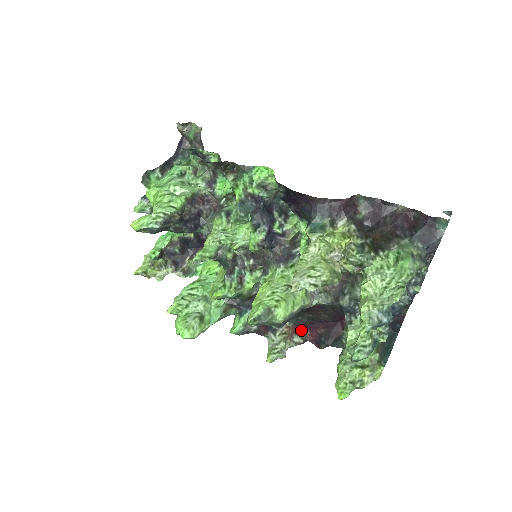
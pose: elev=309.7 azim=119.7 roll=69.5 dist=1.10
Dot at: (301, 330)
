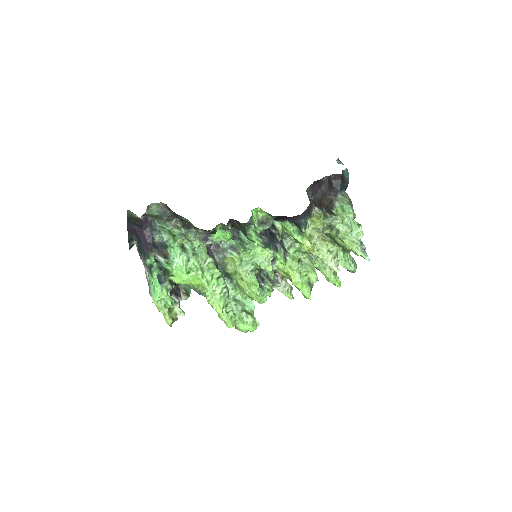
Dot at: occluded
